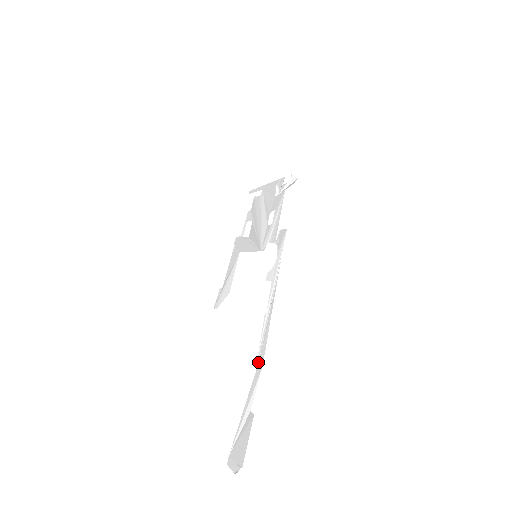
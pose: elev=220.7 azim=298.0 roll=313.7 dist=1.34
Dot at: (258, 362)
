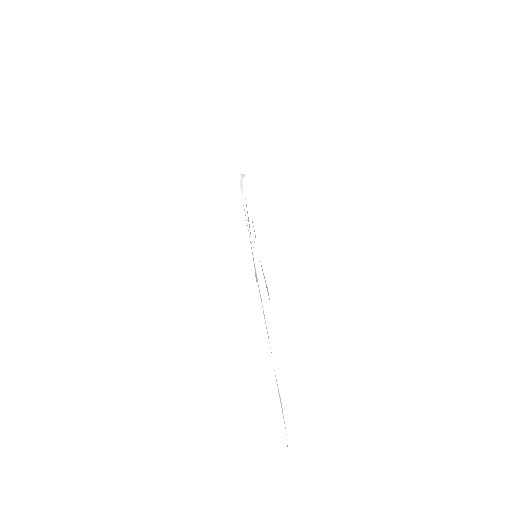
Dot at: occluded
